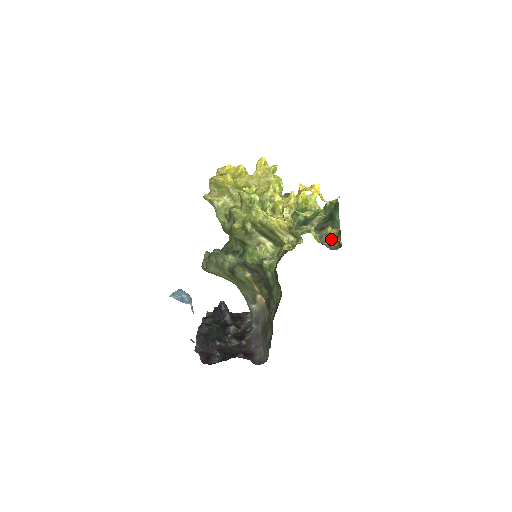
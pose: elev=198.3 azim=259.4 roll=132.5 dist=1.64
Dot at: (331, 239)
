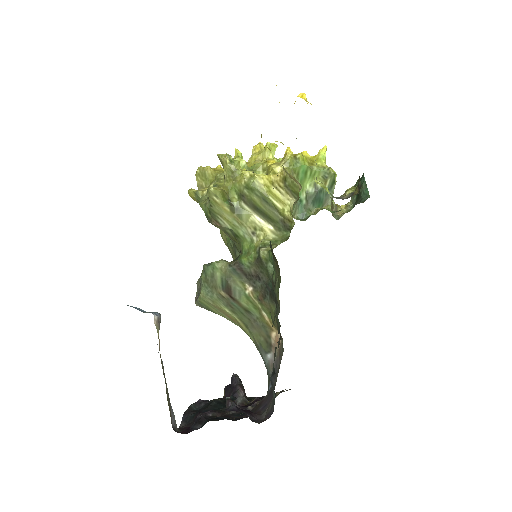
Dot at: (350, 193)
